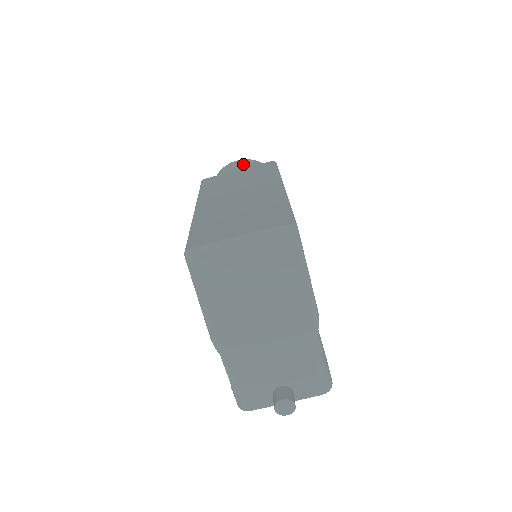
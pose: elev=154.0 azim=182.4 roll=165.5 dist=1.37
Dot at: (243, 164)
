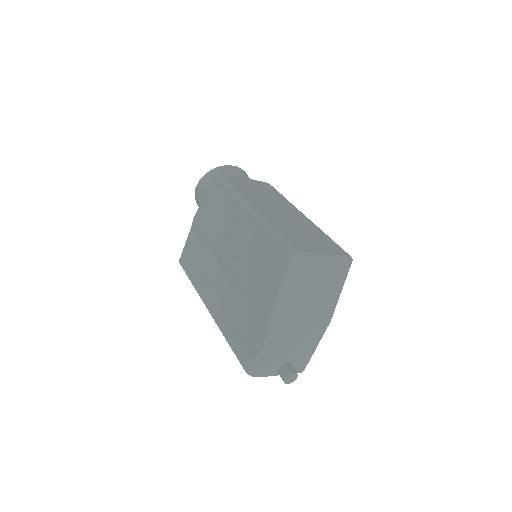
Dot at: (242, 172)
